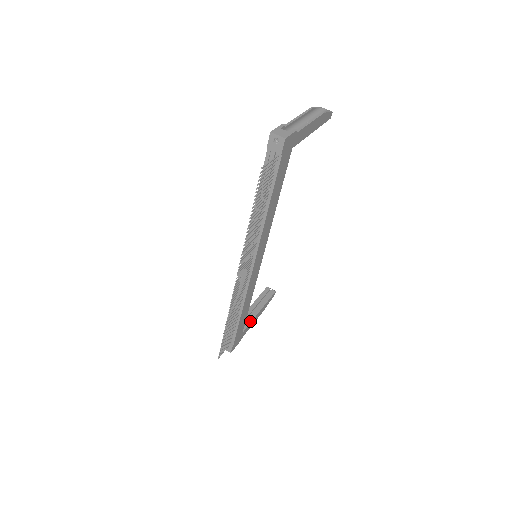
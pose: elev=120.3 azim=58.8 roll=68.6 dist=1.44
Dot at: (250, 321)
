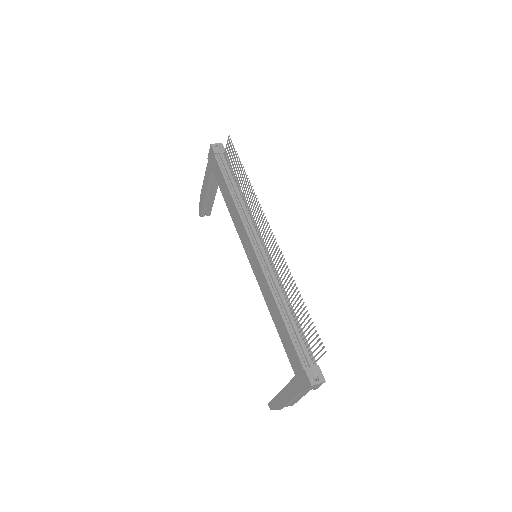
Dot at: occluded
